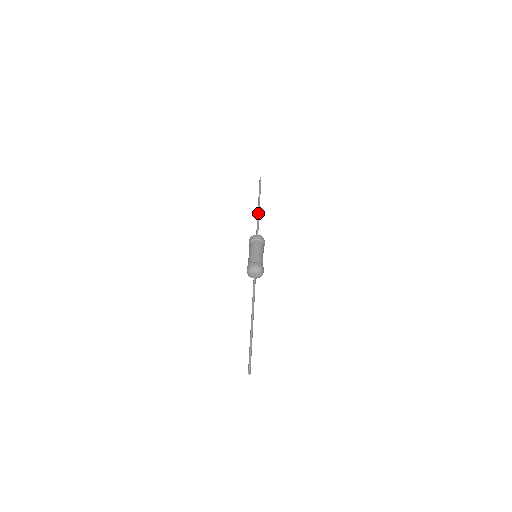
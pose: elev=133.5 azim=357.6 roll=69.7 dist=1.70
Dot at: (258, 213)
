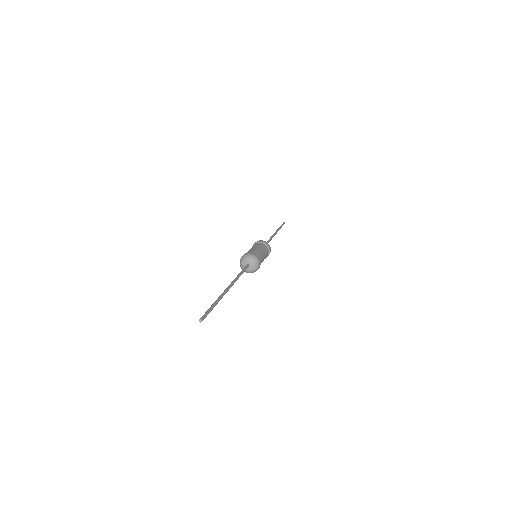
Dot at: (272, 236)
